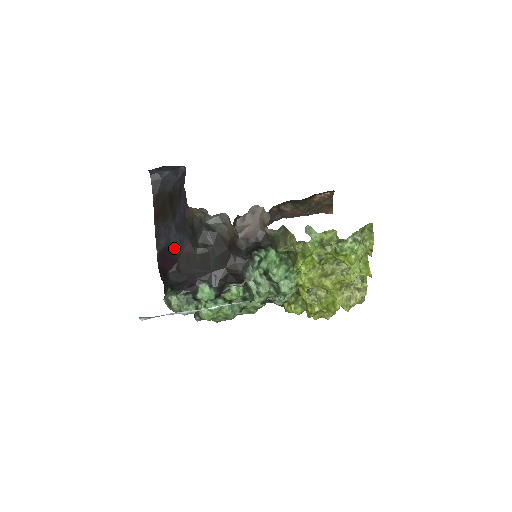
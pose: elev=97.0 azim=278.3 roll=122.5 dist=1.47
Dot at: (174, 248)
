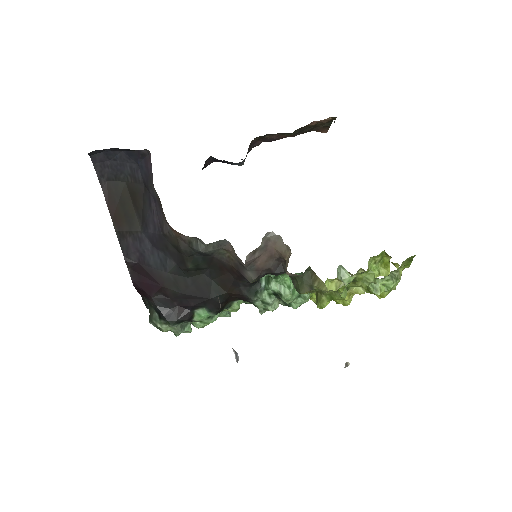
Dot at: (153, 268)
